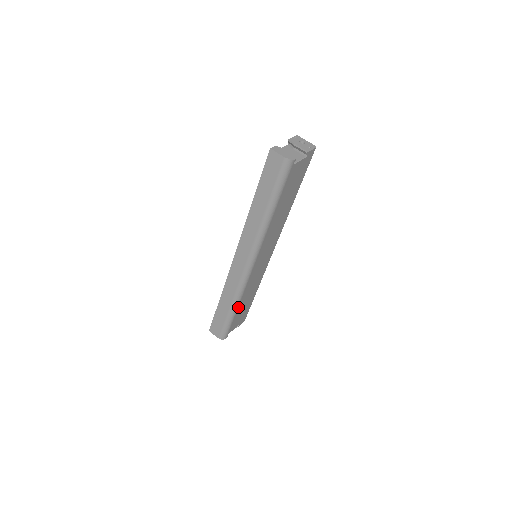
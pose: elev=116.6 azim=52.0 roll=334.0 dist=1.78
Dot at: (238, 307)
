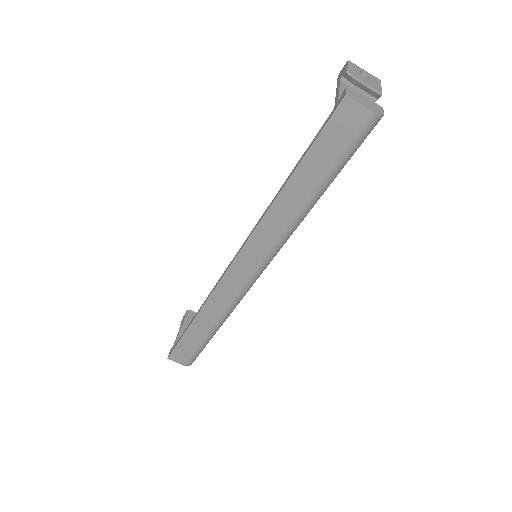
Dot at: occluded
